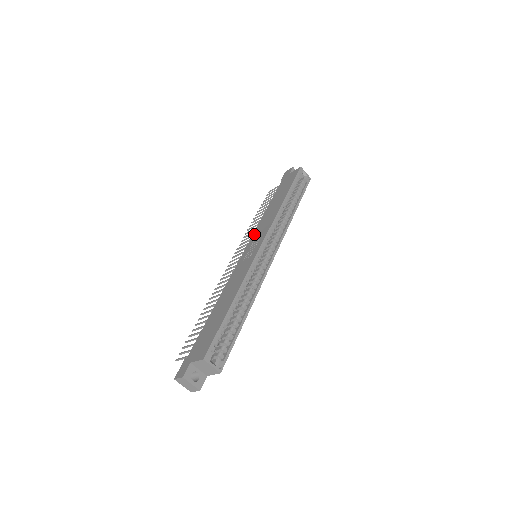
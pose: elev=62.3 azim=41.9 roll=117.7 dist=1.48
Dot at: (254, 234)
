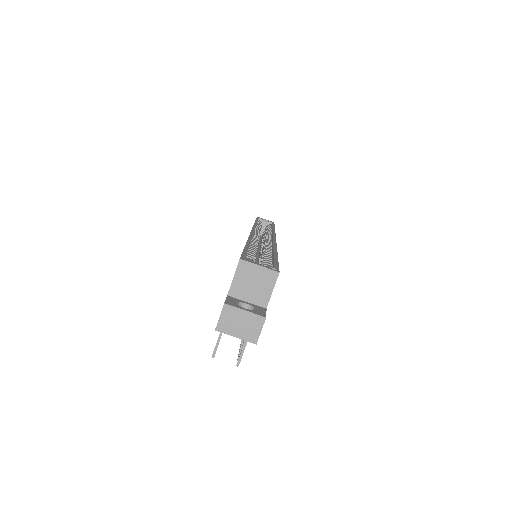
Dot at: occluded
